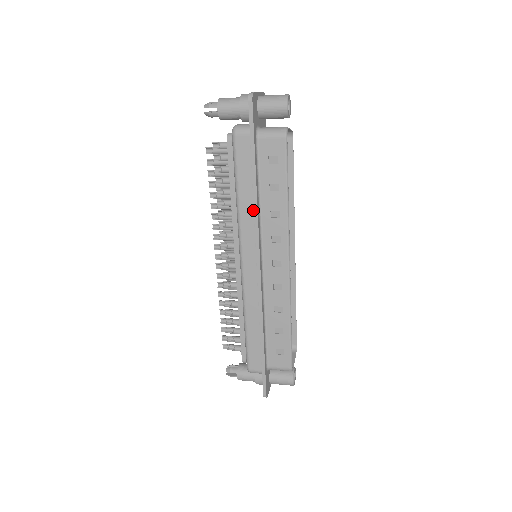
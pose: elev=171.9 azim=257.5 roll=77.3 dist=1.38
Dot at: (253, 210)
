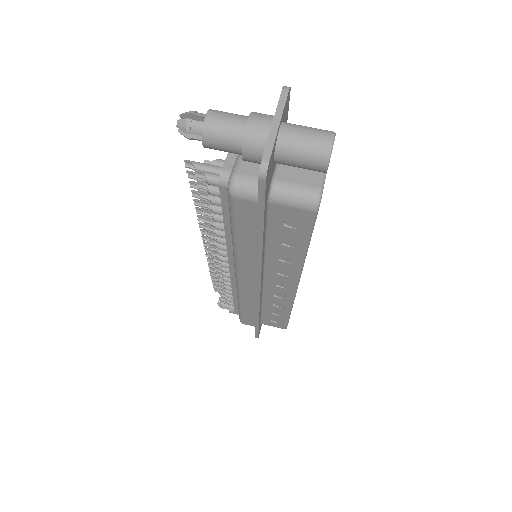
Dot at: (256, 256)
